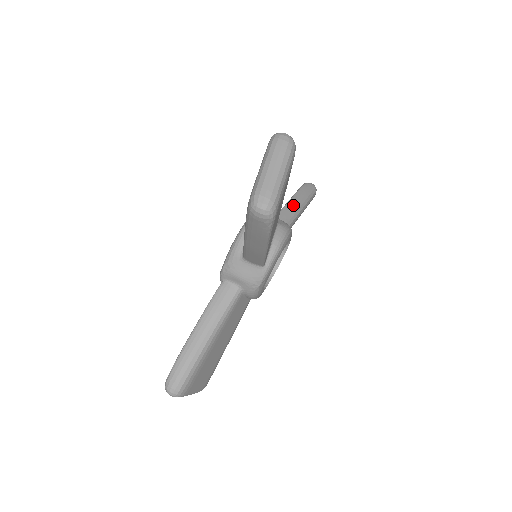
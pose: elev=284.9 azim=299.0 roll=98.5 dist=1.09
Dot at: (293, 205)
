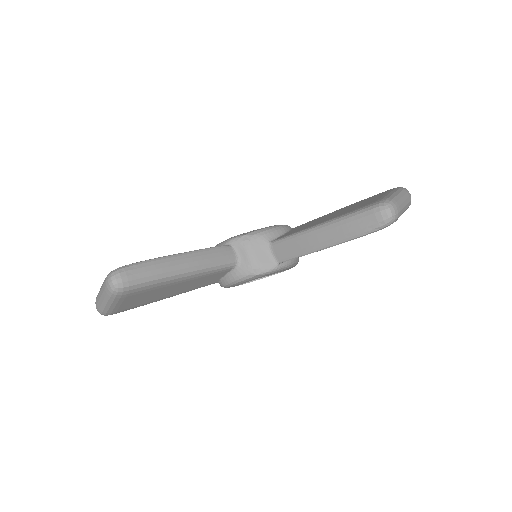
Dot at: occluded
